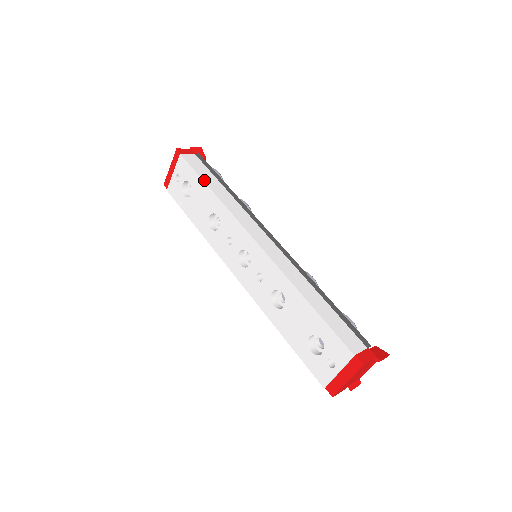
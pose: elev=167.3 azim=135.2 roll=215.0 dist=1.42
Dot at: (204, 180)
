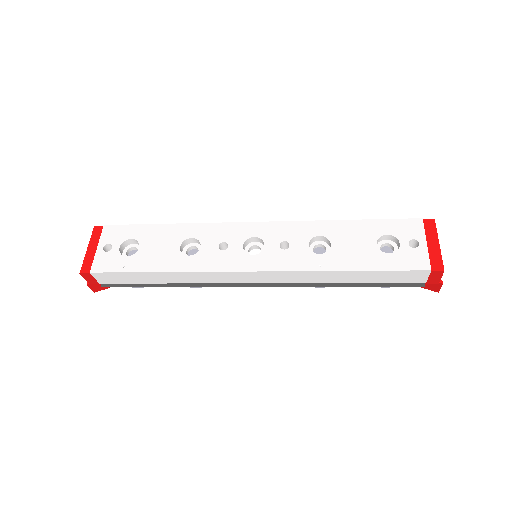
Dot at: (154, 225)
